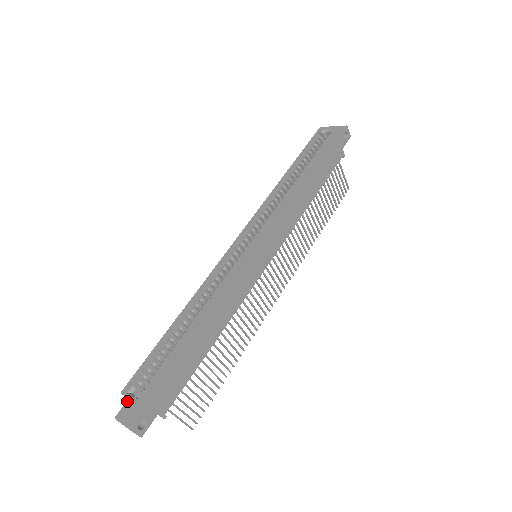
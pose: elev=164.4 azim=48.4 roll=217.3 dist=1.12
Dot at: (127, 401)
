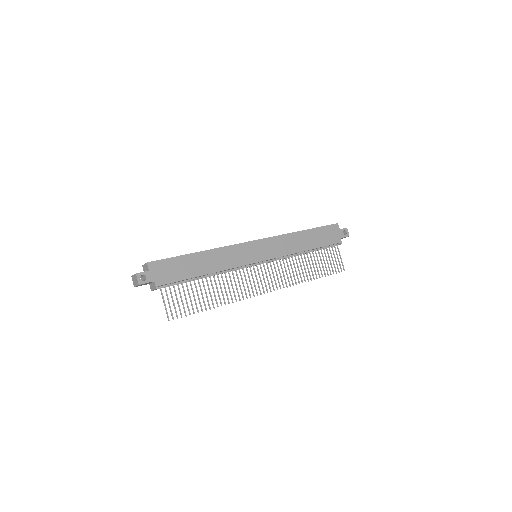
Dot at: occluded
